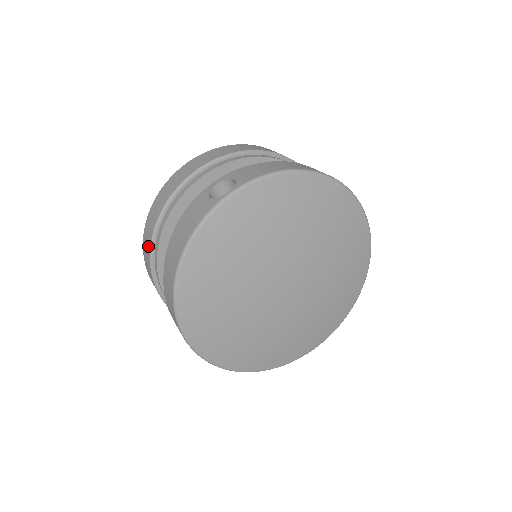
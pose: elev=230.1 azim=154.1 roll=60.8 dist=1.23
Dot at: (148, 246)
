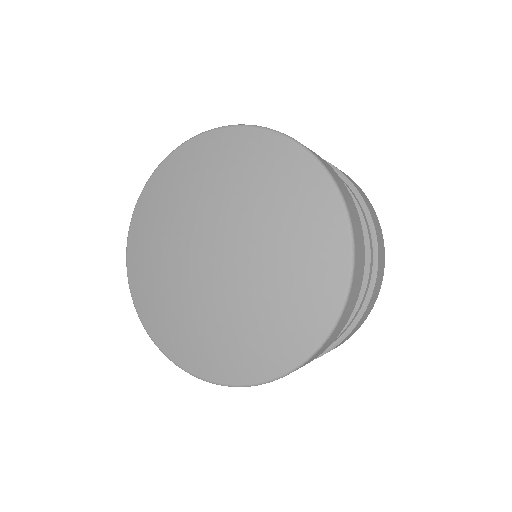
Dot at: occluded
